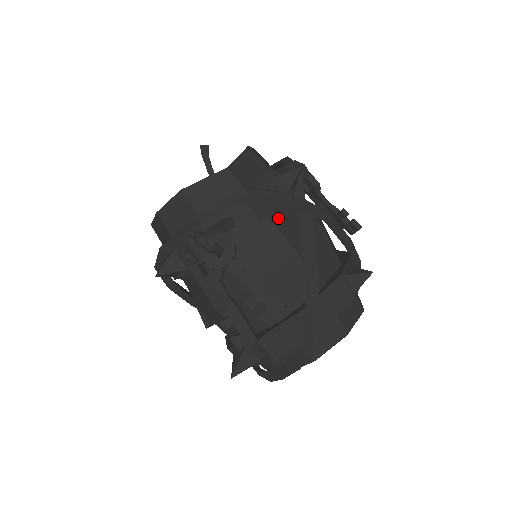
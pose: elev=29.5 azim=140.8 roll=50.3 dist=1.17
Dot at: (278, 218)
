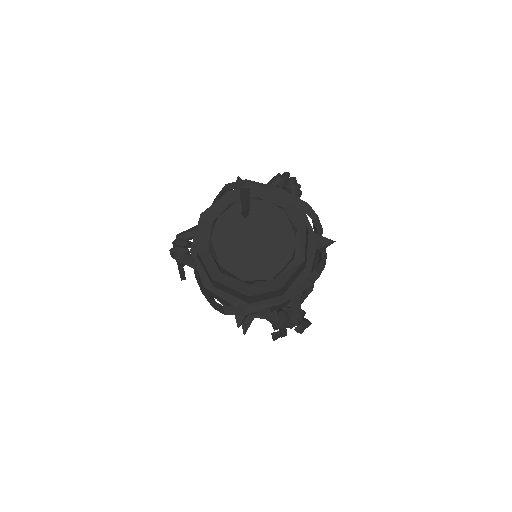
Dot at: occluded
